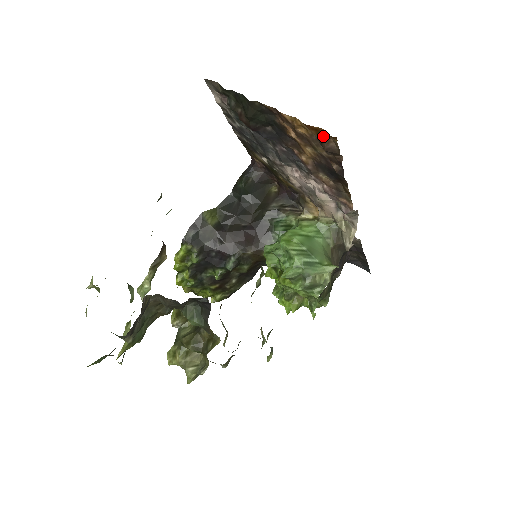
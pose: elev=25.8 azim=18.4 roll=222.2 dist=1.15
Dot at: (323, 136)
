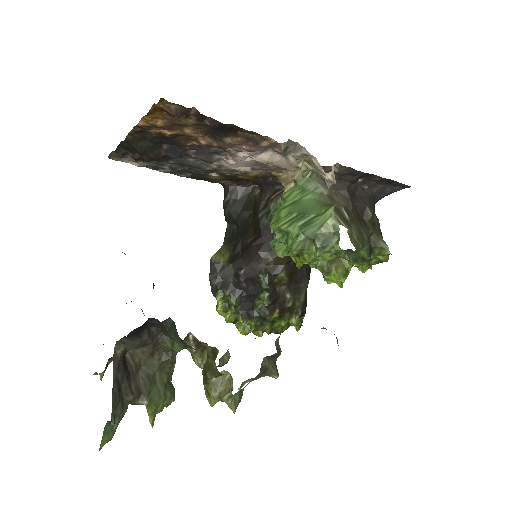
Dot at: (162, 109)
